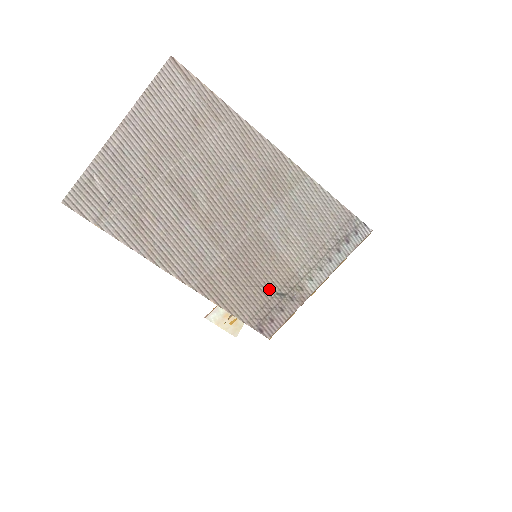
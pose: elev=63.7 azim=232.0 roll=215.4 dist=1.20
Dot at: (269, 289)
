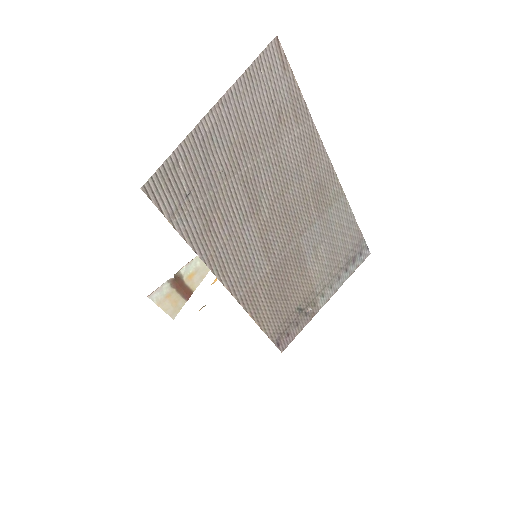
Dot at: (293, 304)
